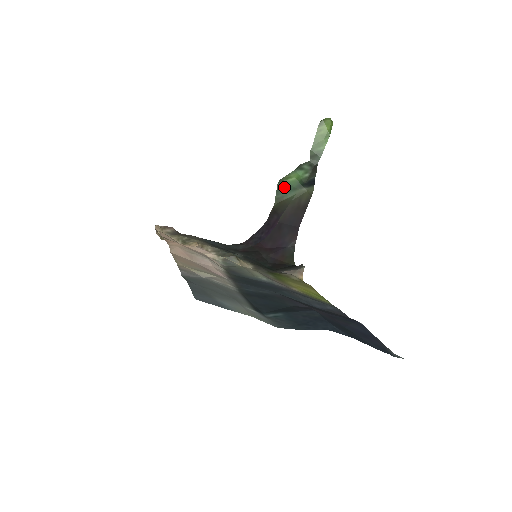
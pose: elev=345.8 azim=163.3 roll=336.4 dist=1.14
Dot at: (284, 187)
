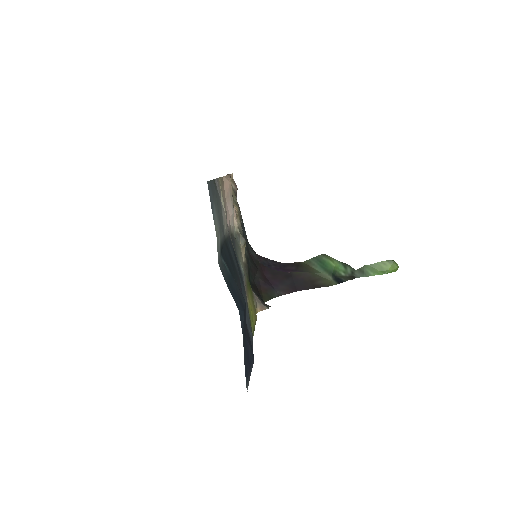
Dot at: (322, 261)
